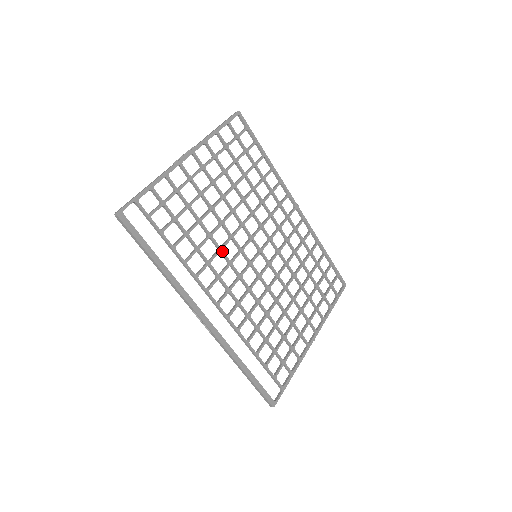
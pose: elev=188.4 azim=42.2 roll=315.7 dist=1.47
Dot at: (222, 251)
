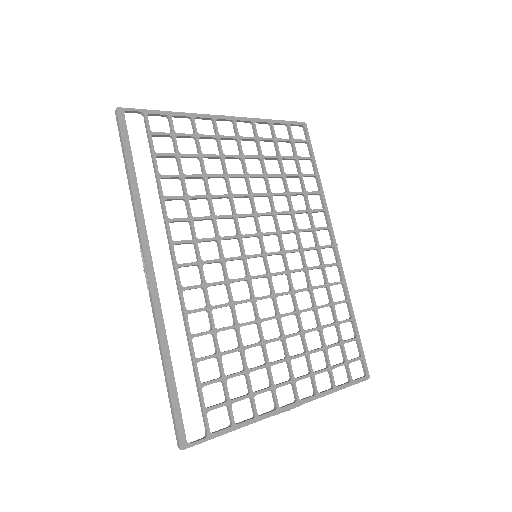
Dot at: (215, 220)
